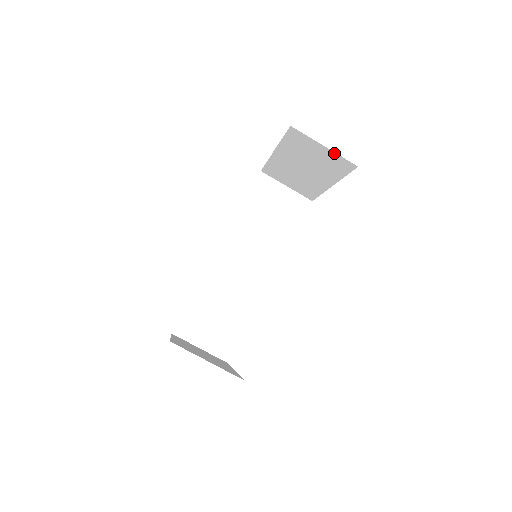
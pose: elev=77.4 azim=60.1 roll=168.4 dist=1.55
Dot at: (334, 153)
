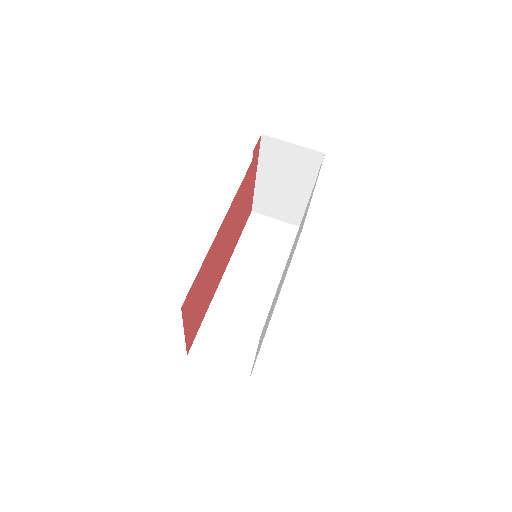
Dot at: (302, 148)
